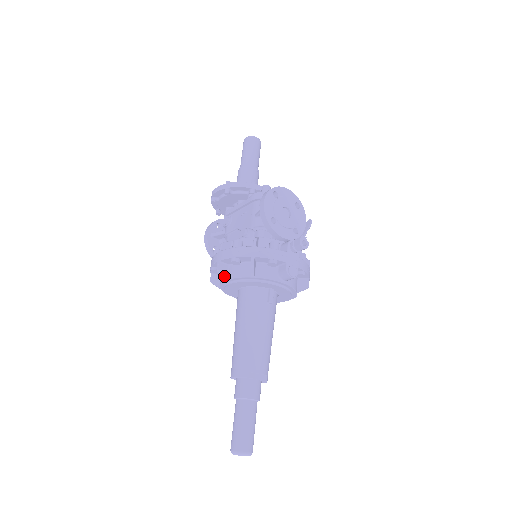
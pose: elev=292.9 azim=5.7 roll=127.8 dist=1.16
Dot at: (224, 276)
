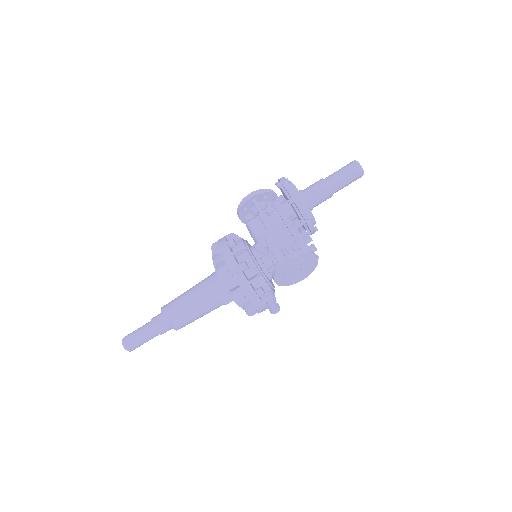
Dot at: (217, 268)
